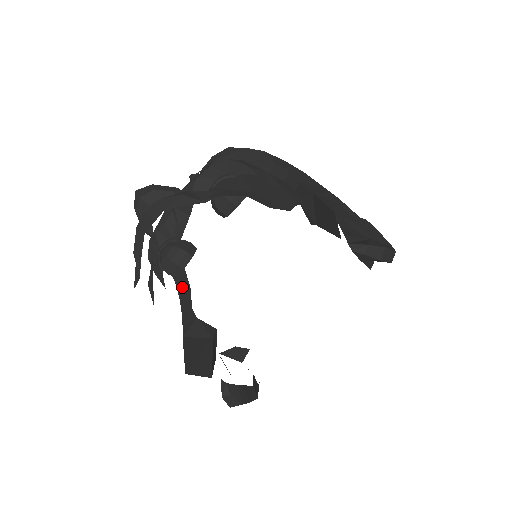
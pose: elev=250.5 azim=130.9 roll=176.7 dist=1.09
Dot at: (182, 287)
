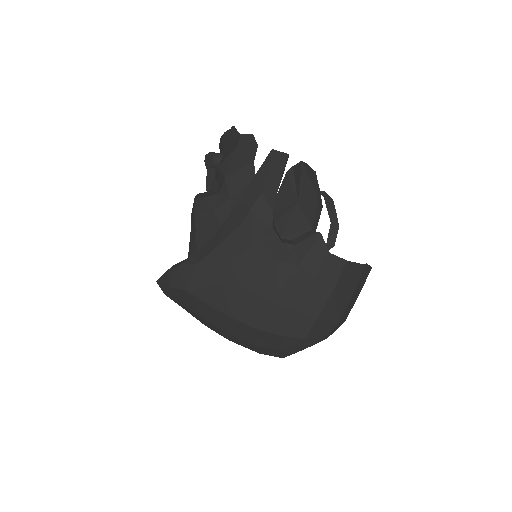
Dot at: occluded
